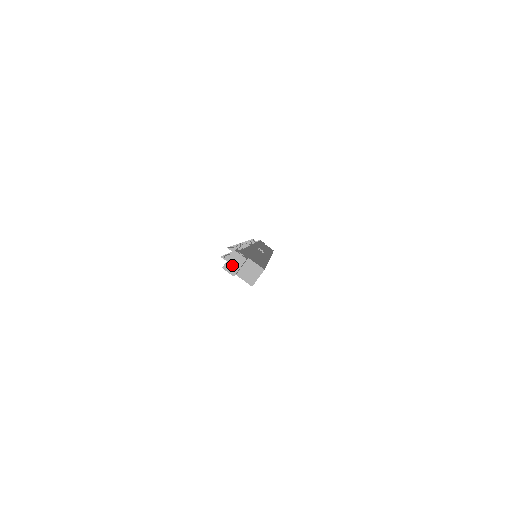
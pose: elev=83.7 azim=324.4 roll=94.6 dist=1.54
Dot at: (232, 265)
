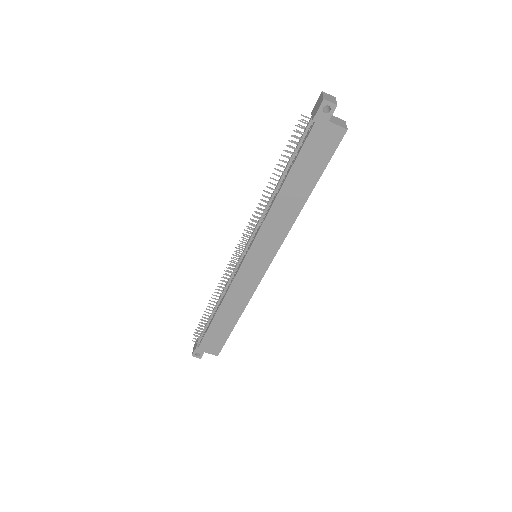
Dot at: (329, 99)
